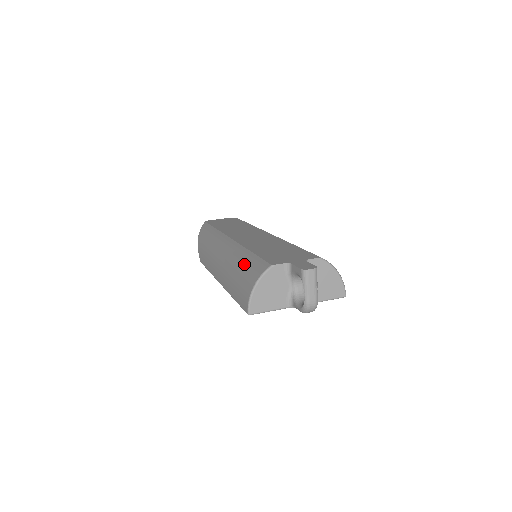
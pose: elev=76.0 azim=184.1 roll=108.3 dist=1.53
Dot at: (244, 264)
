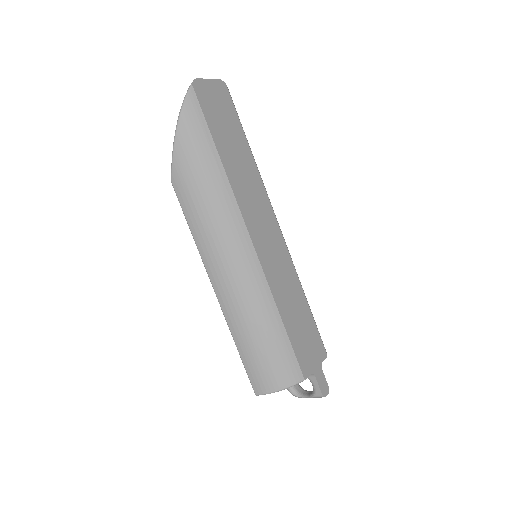
Dot at: (273, 340)
